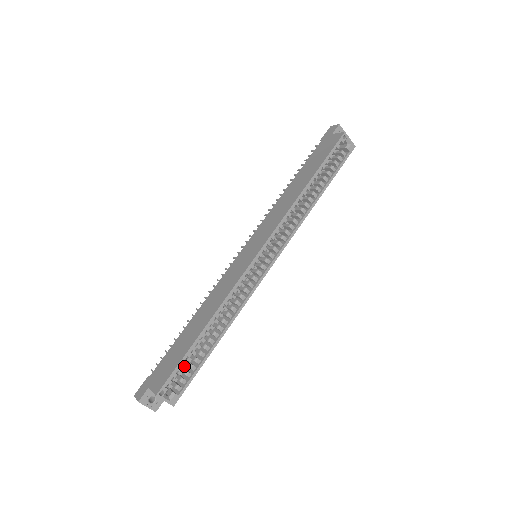
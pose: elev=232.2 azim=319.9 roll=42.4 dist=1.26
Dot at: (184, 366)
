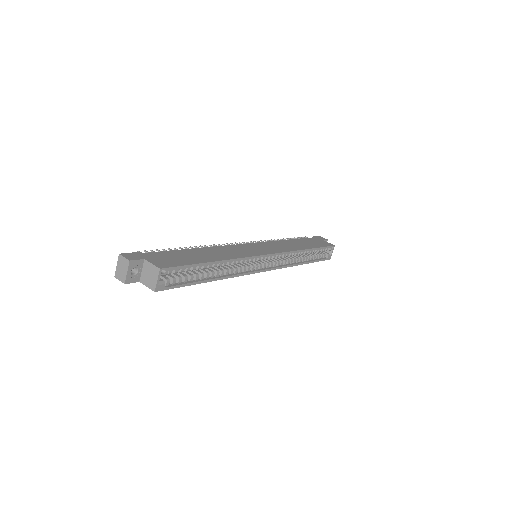
Dot at: (174, 273)
